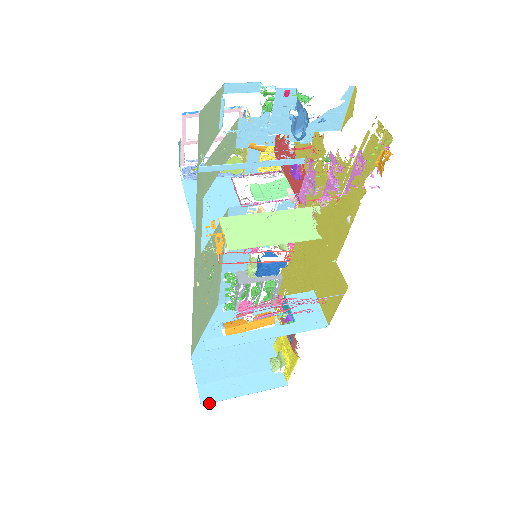
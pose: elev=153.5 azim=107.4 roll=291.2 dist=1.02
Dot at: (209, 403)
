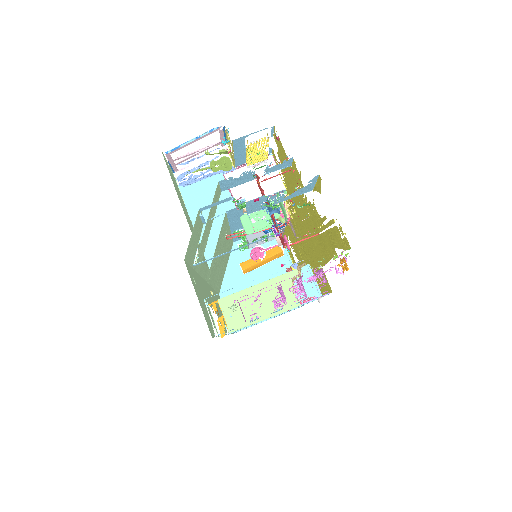
Dot at: occluded
